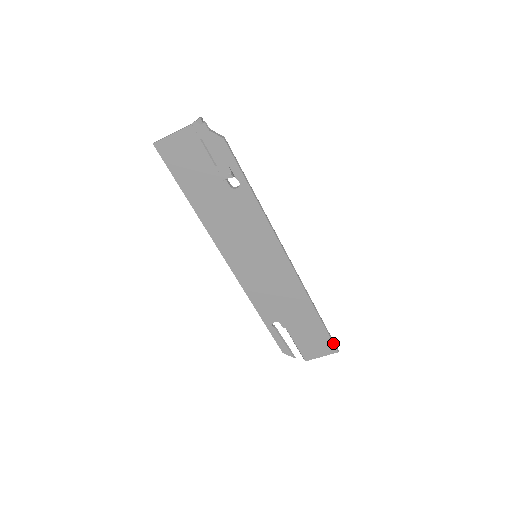
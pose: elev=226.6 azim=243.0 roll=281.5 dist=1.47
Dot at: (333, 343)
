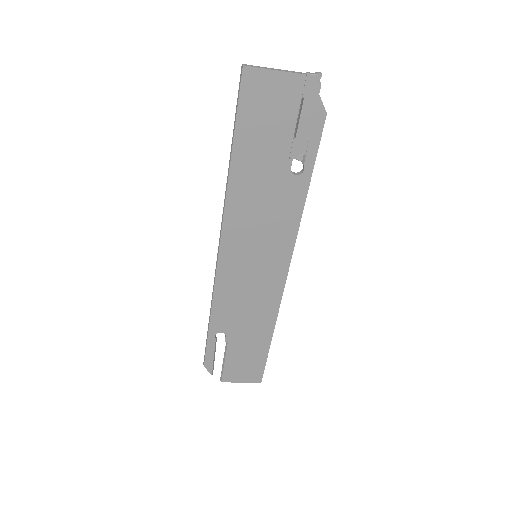
Dot at: (263, 373)
